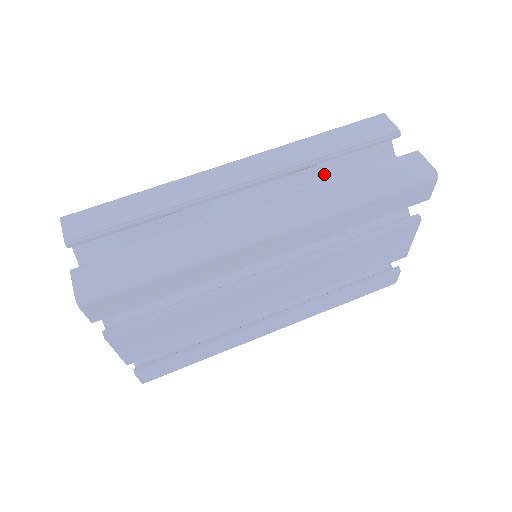
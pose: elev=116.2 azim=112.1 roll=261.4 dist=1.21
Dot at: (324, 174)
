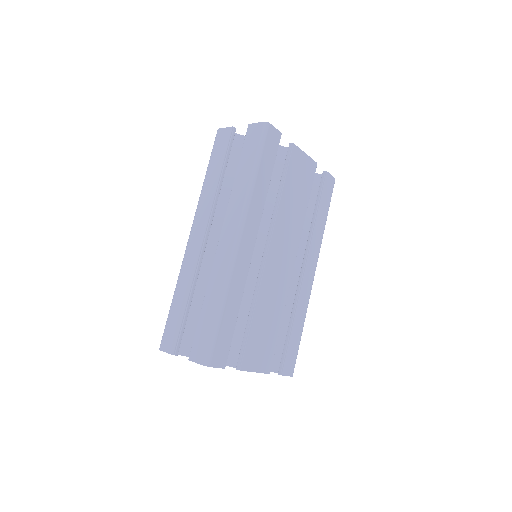
Dot at: (230, 186)
